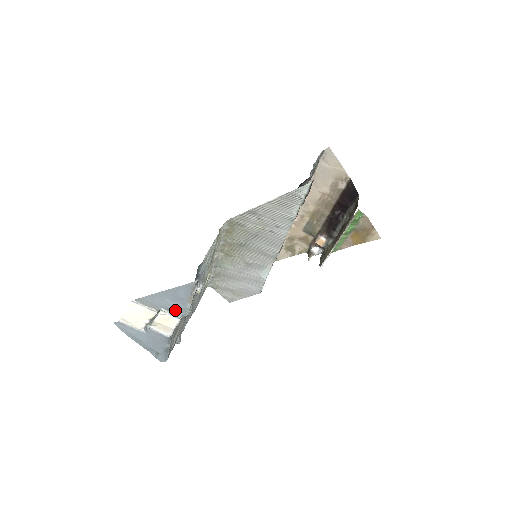
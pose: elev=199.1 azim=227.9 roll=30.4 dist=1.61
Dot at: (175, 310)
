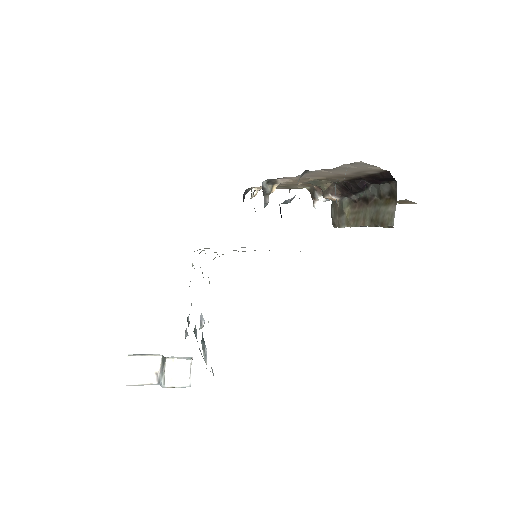
Dot at: occluded
